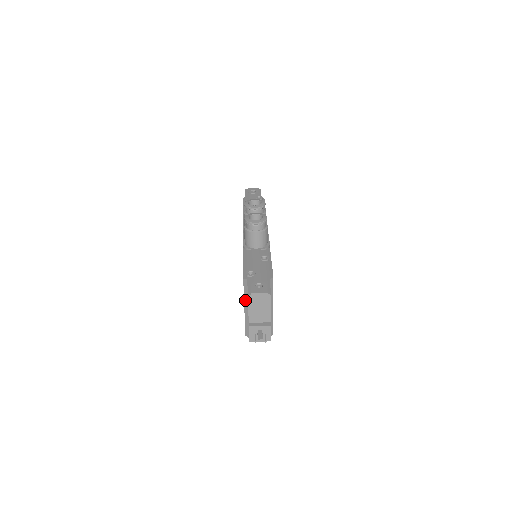
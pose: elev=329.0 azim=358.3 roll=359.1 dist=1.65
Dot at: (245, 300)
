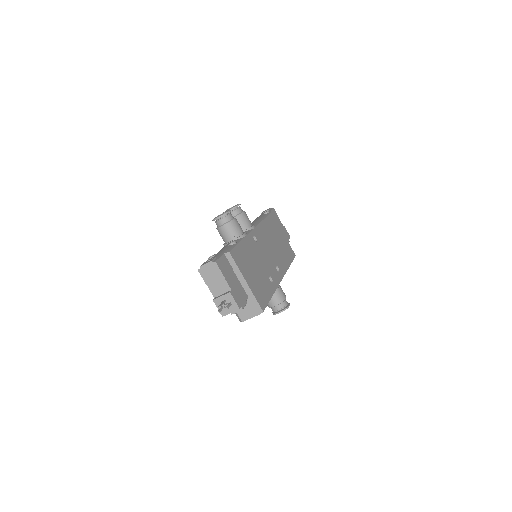
Dot at: occluded
